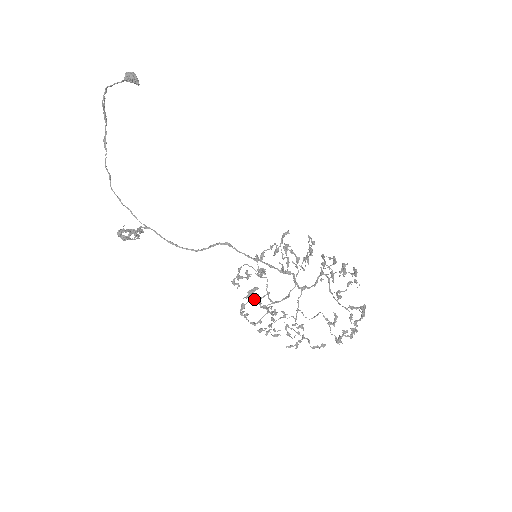
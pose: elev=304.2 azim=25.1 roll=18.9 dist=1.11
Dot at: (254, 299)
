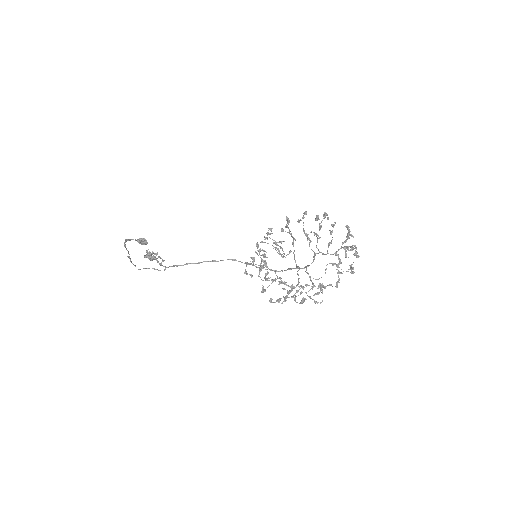
Dot at: (269, 280)
